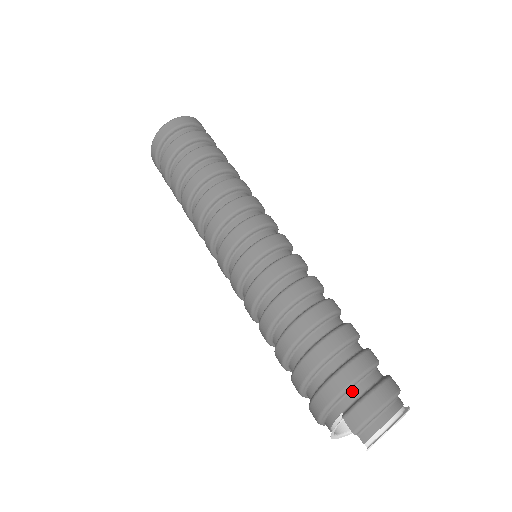
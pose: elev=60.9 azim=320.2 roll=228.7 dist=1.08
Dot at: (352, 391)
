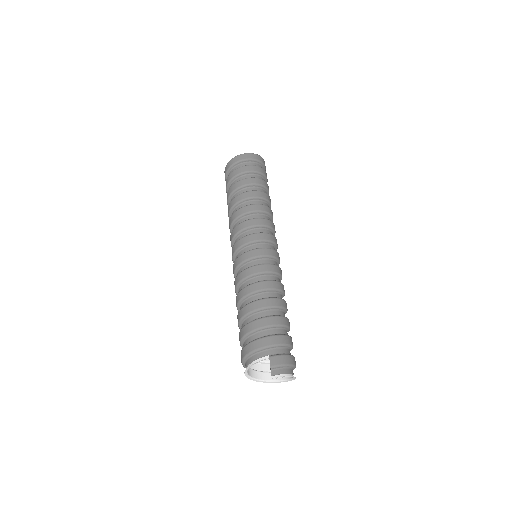
Dot at: (280, 349)
